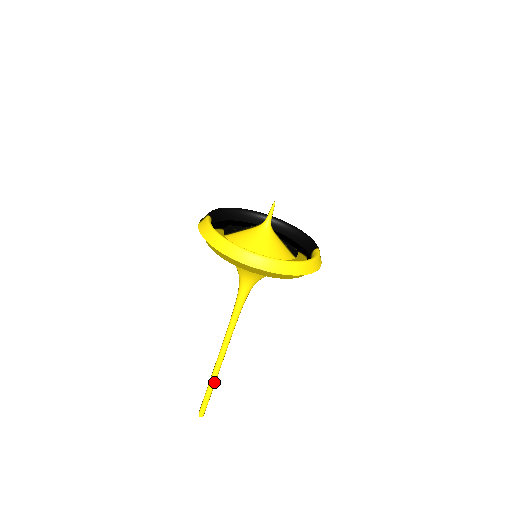
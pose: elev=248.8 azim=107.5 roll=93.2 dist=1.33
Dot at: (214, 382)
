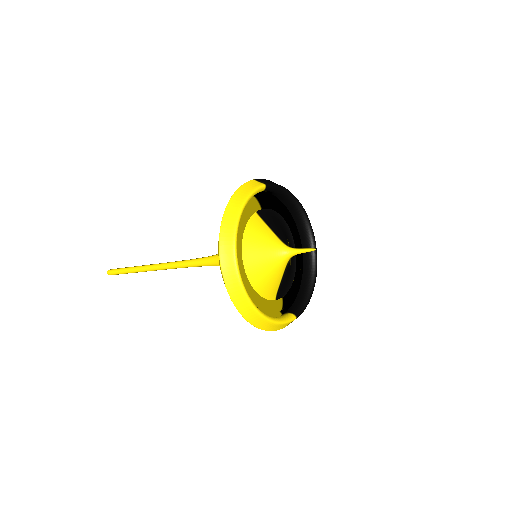
Dot at: (137, 271)
